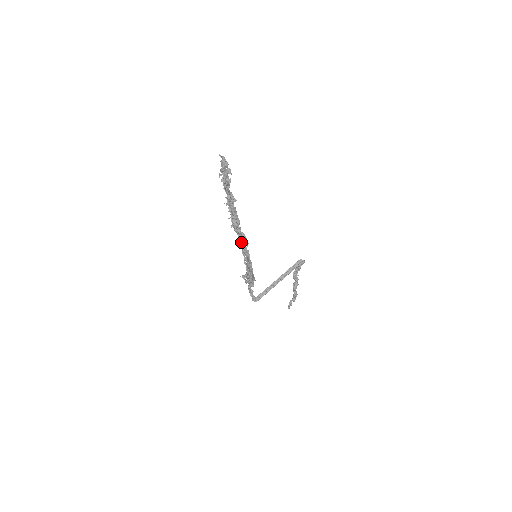
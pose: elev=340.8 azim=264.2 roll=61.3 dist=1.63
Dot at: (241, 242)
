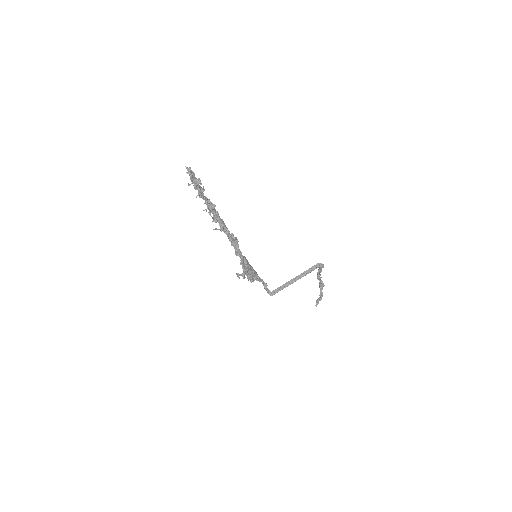
Dot at: (232, 243)
